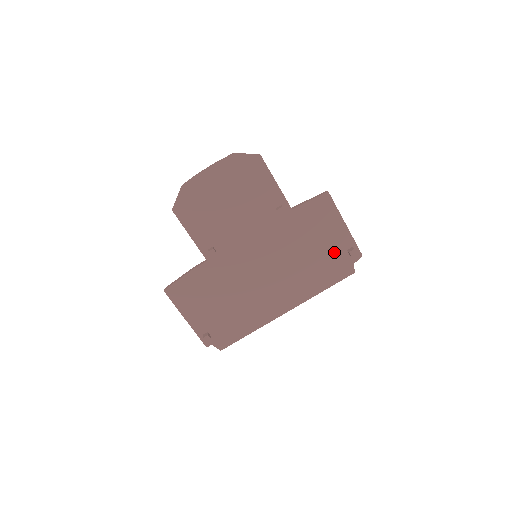
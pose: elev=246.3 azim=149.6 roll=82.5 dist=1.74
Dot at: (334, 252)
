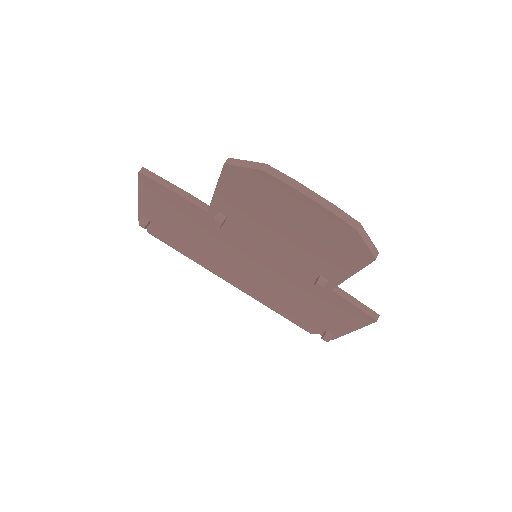
Dot at: (317, 321)
